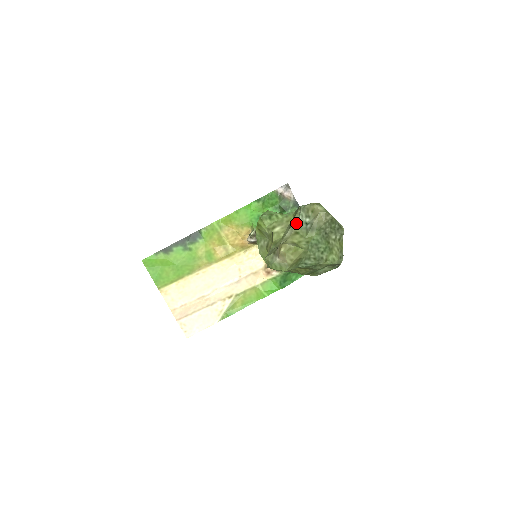
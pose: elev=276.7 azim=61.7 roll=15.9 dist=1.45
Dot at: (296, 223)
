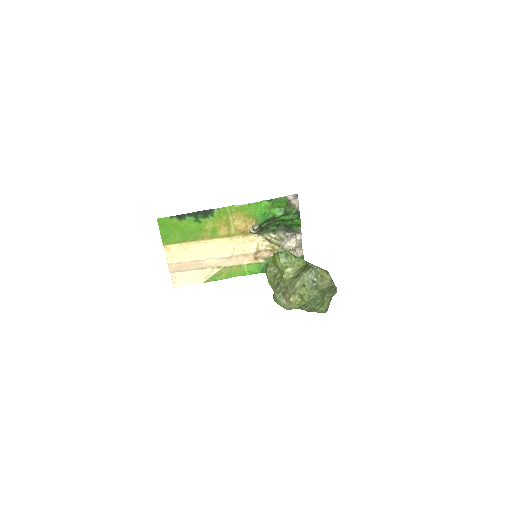
Dot at: (306, 277)
